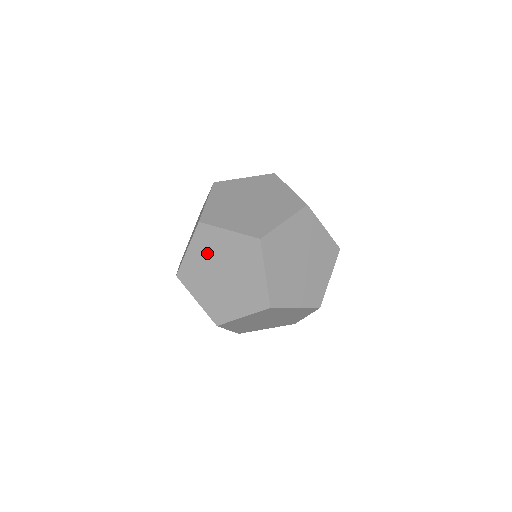
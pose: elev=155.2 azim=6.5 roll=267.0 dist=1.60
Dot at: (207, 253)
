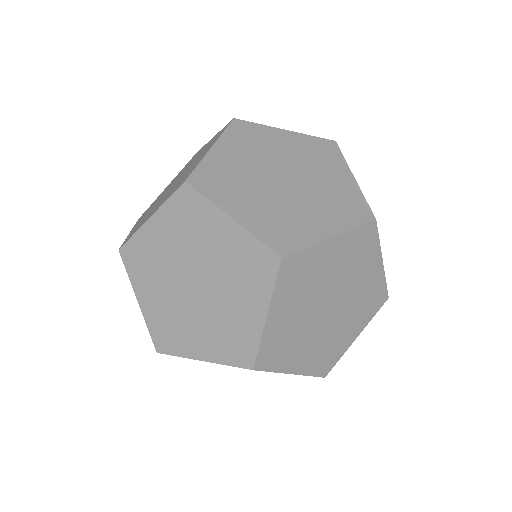
Dot at: (251, 152)
